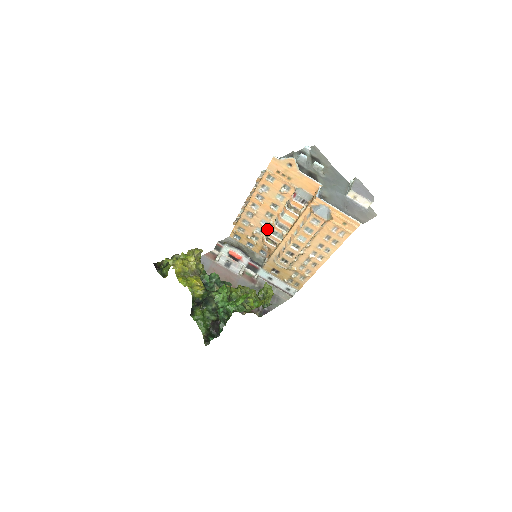
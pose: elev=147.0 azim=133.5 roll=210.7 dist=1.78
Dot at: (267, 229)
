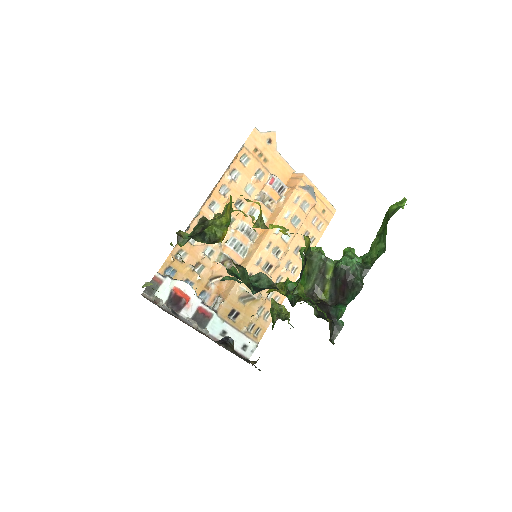
Dot at: (222, 246)
